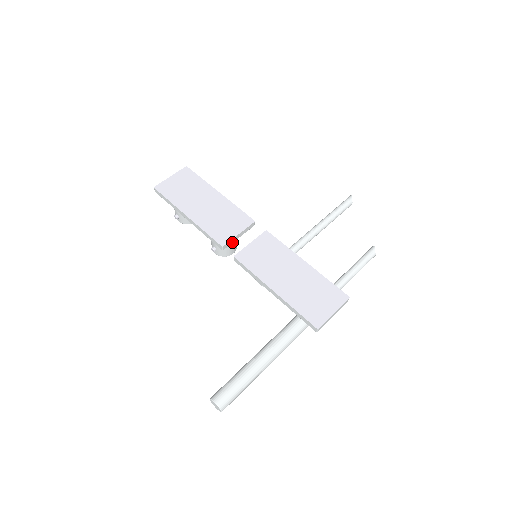
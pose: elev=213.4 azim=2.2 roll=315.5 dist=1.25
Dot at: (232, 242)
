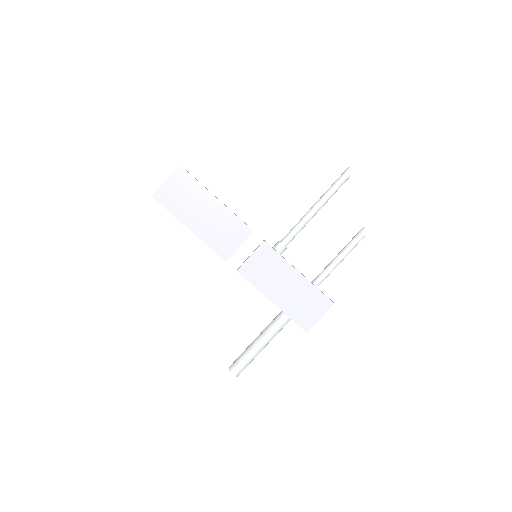
Dot at: (234, 252)
